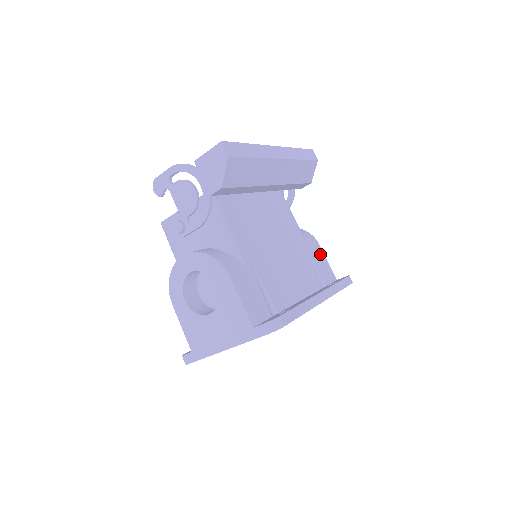
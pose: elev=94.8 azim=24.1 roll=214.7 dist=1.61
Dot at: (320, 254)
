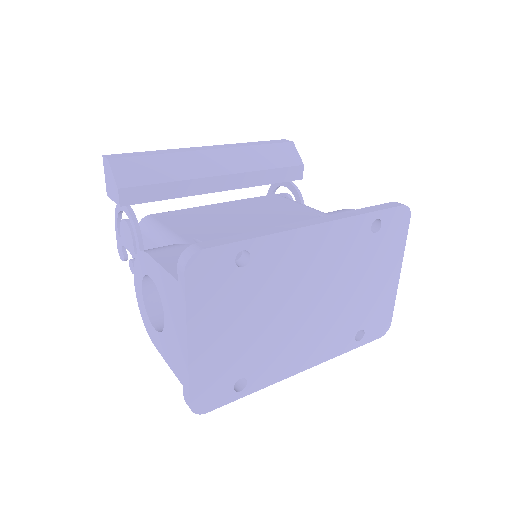
Dot at: occluded
